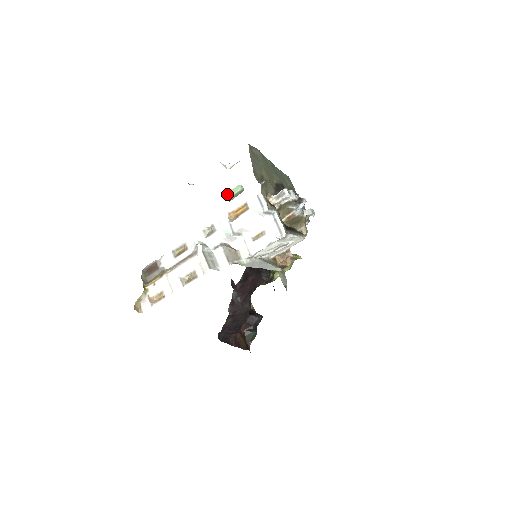
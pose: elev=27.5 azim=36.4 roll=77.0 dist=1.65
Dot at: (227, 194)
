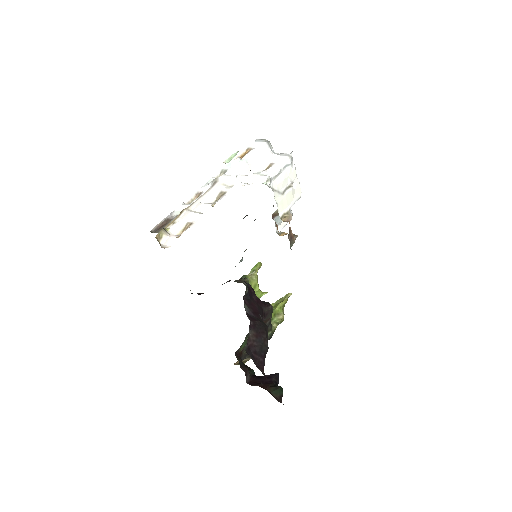
Dot at: occluded
